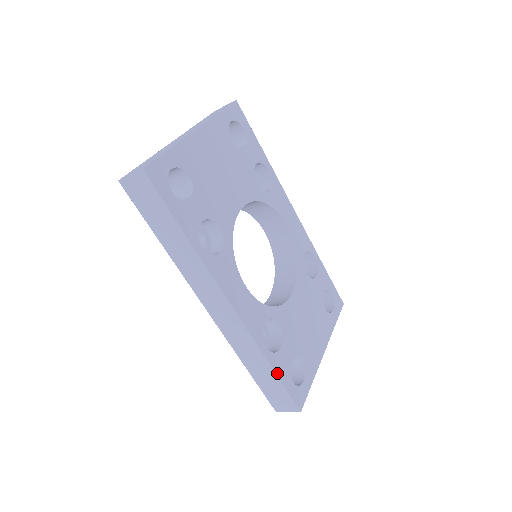
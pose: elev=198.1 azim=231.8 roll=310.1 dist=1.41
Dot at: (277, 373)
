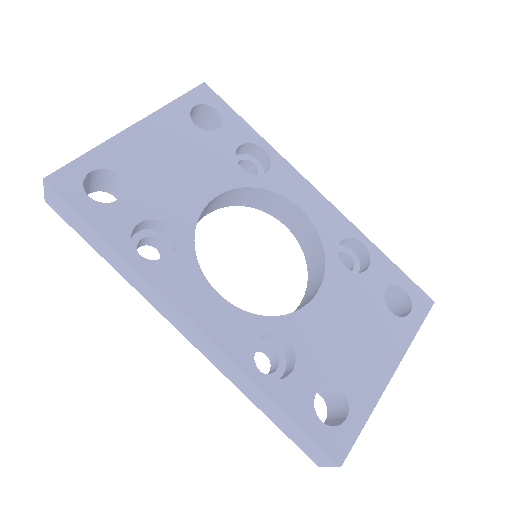
Dot at: (285, 409)
